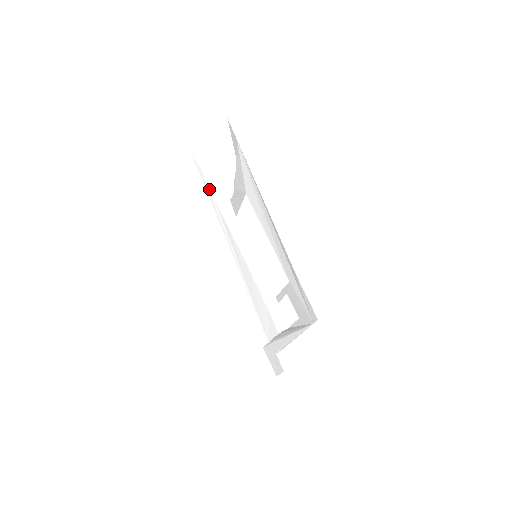
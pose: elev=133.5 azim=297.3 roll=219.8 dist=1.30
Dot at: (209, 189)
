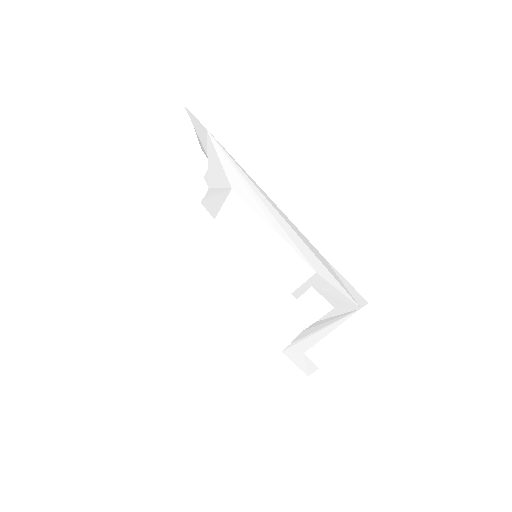
Dot at: (162, 197)
